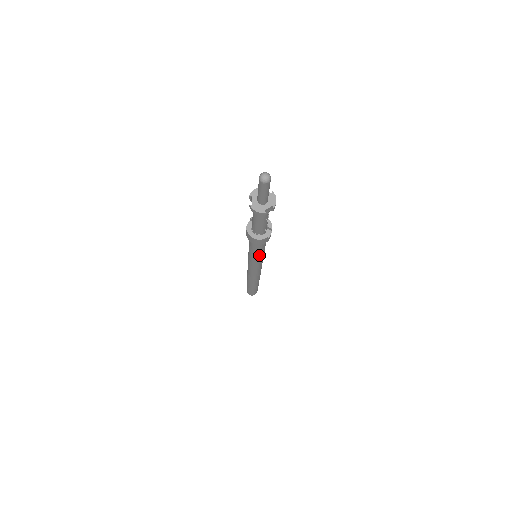
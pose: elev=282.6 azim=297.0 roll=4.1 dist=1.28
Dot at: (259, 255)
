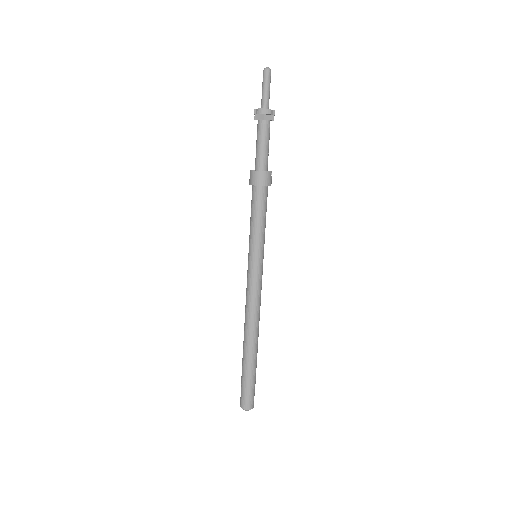
Dot at: (262, 231)
